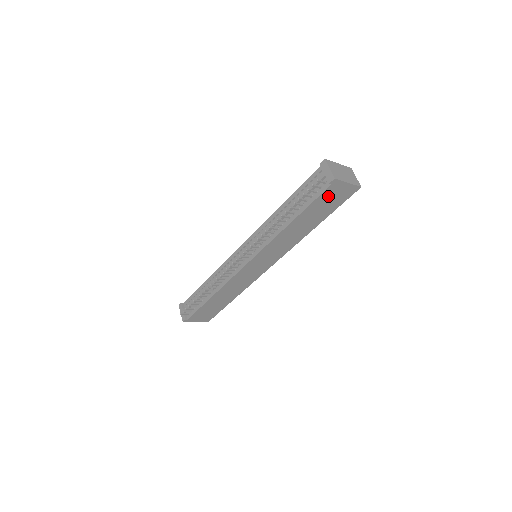
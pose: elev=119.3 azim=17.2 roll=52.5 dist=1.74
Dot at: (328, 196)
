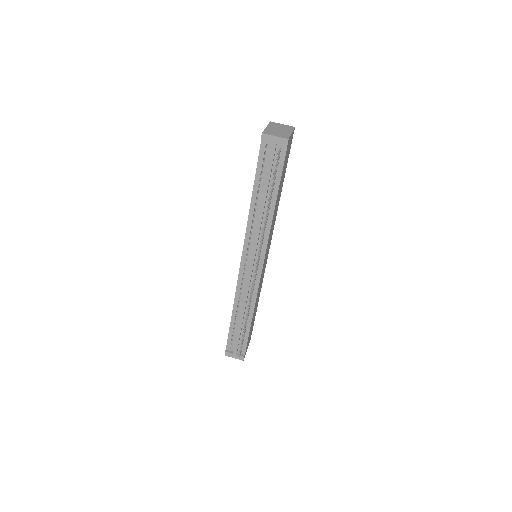
Dot at: (286, 157)
